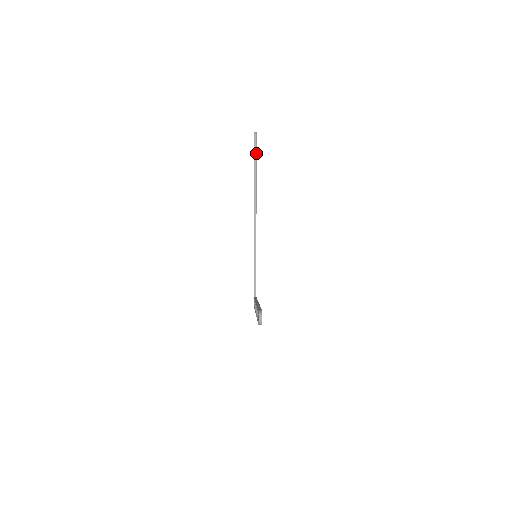
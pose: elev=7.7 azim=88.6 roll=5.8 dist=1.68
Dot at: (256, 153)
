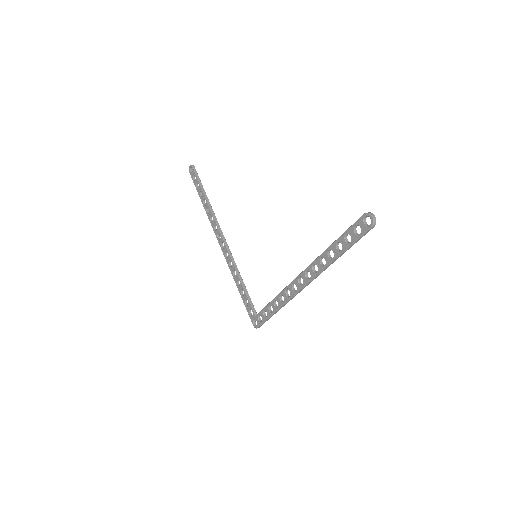
Dot at: (200, 181)
